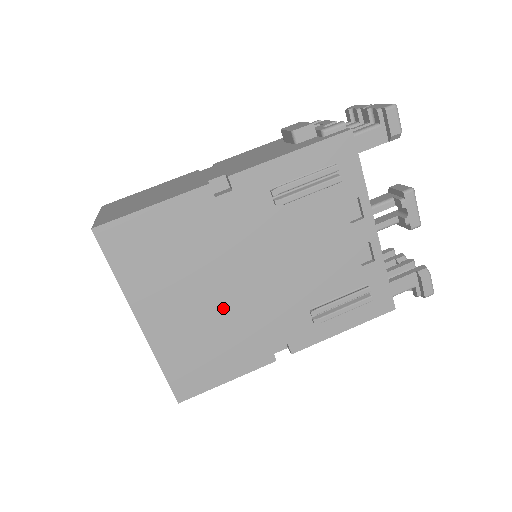
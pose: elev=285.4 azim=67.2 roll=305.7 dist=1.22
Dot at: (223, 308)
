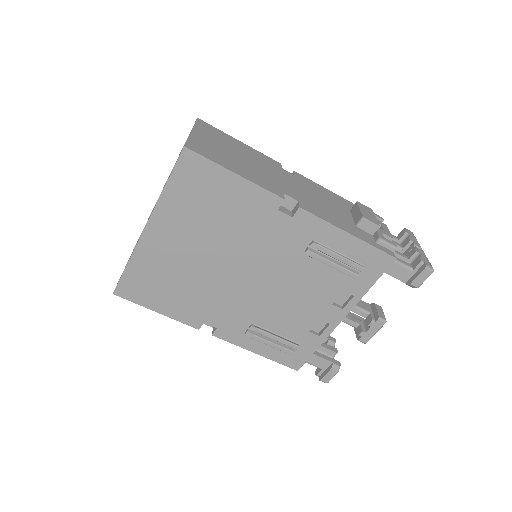
Dot at: (205, 272)
